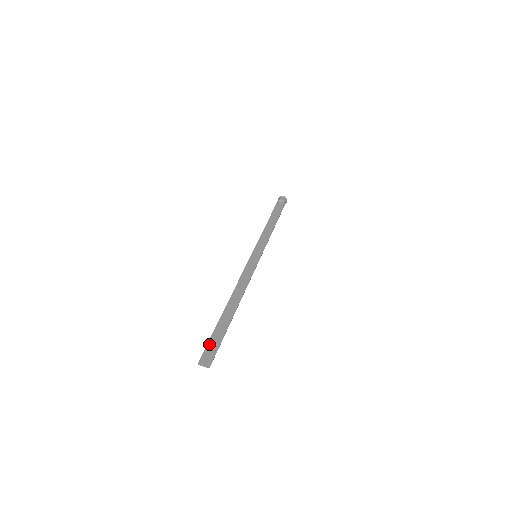
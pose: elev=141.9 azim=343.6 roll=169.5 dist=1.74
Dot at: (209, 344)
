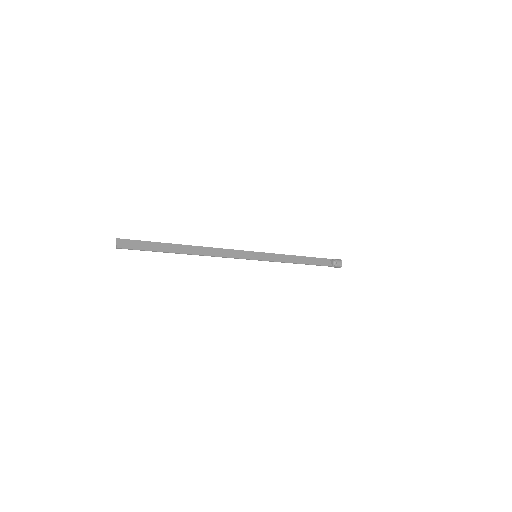
Dot at: (140, 242)
